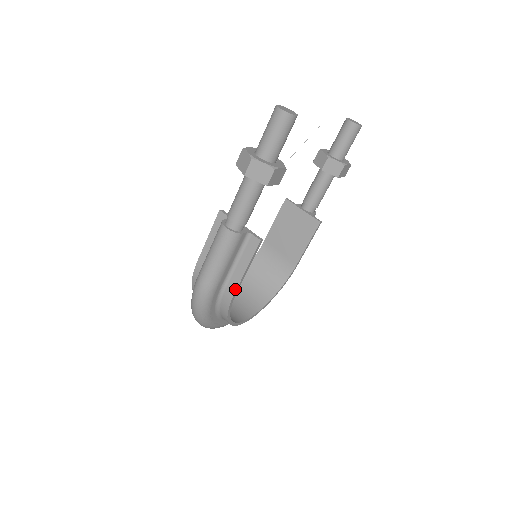
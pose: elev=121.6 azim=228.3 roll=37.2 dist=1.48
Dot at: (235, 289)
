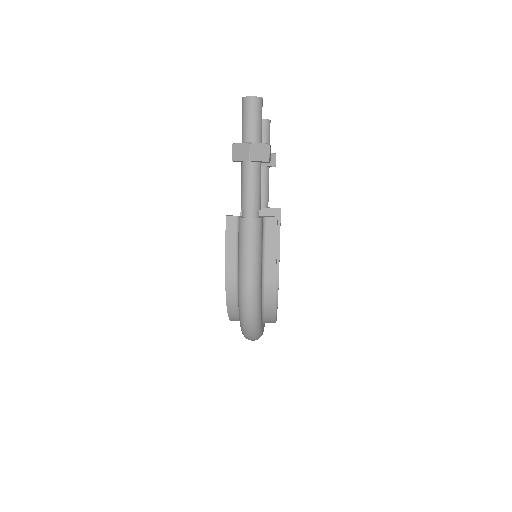
Dot at: (275, 274)
